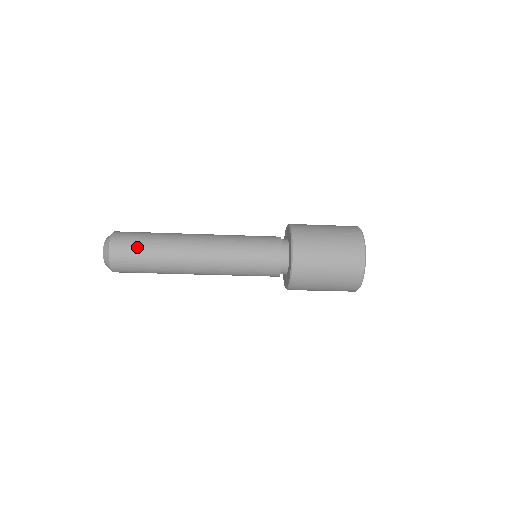
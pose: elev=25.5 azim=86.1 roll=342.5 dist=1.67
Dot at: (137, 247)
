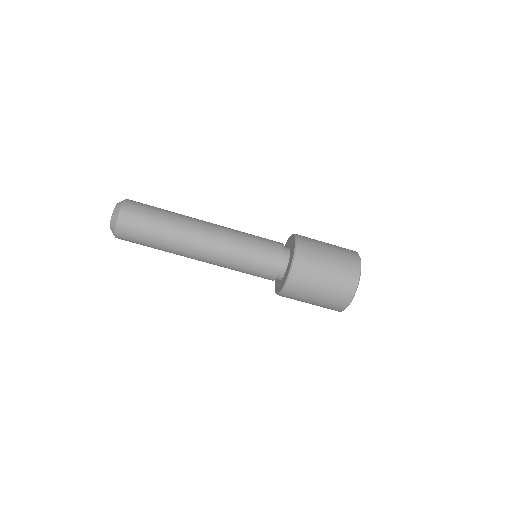
Dot at: (146, 220)
